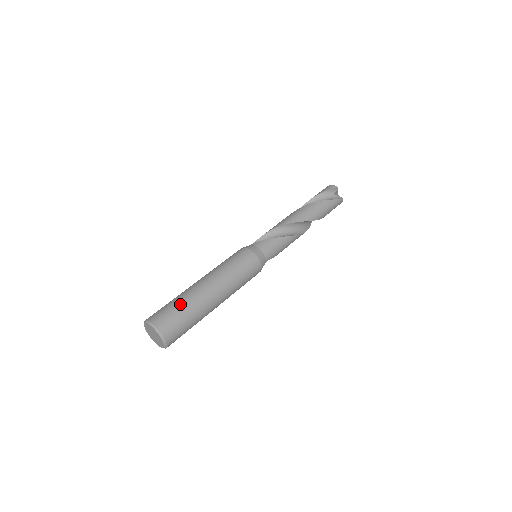
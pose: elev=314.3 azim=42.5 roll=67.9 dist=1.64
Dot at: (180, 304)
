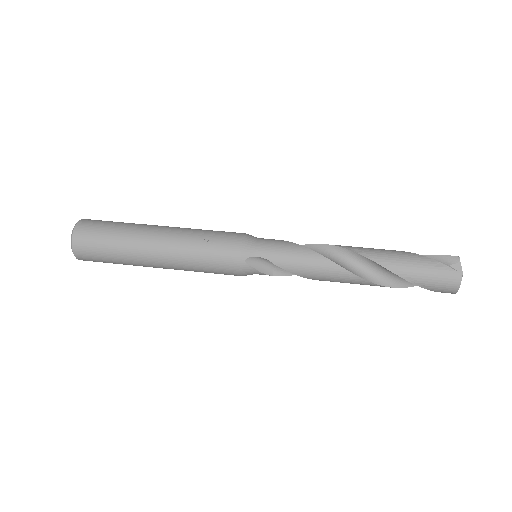
Dot at: (123, 222)
